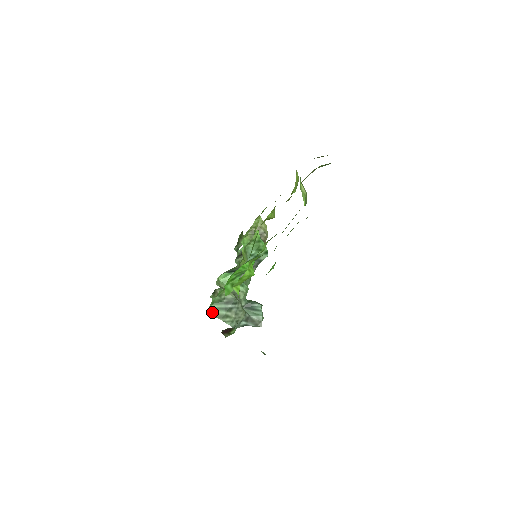
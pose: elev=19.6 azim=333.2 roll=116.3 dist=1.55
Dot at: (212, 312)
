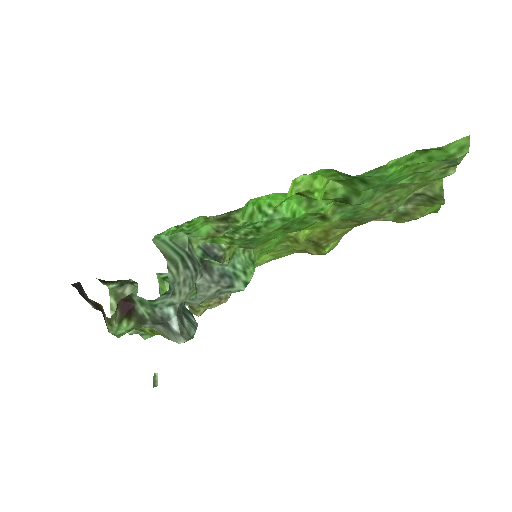
Dot at: (162, 245)
